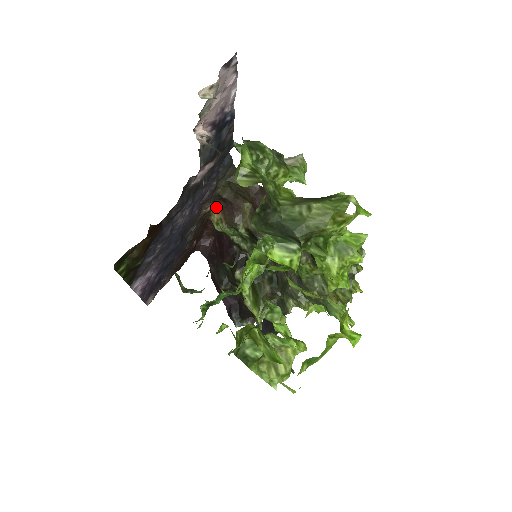
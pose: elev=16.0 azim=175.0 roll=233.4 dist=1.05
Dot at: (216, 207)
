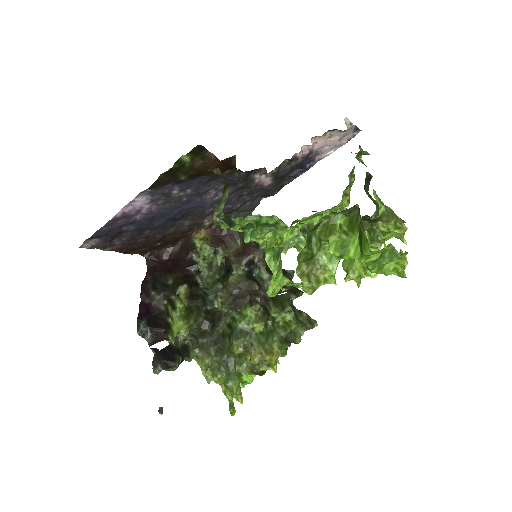
Dot at: (209, 230)
